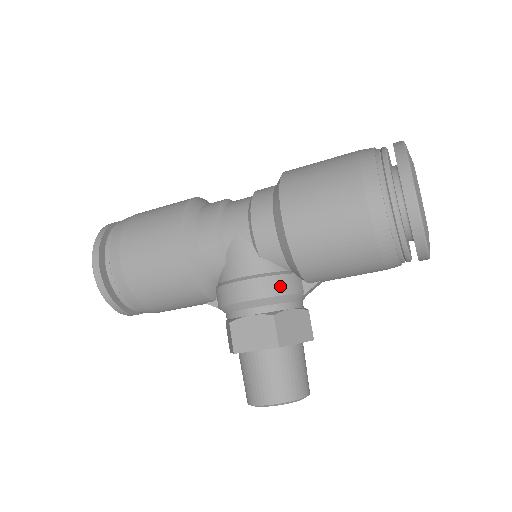
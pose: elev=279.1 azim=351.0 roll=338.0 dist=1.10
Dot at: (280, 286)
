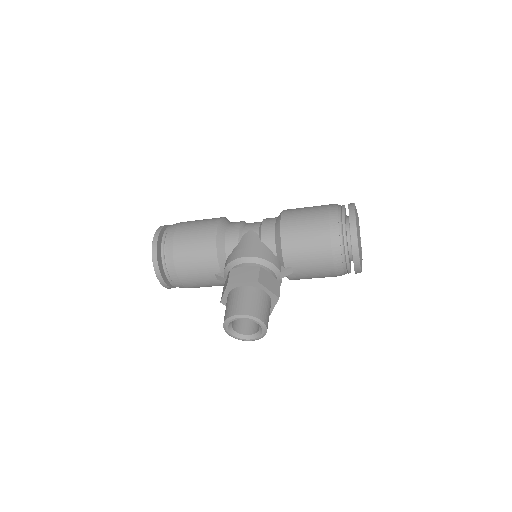
Dot at: (268, 256)
